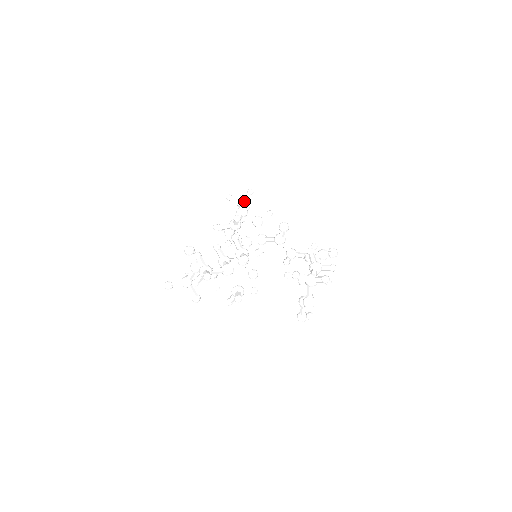
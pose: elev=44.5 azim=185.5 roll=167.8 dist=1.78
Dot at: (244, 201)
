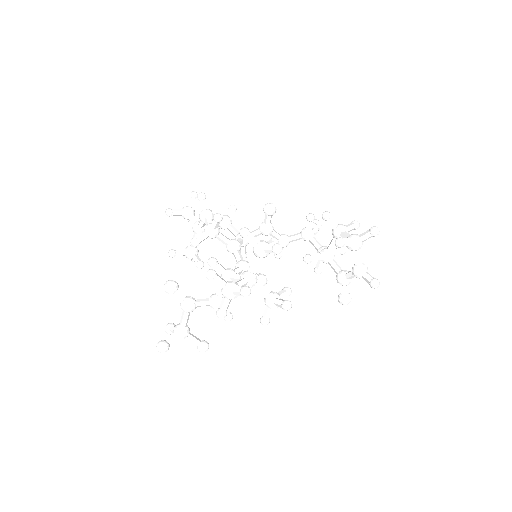
Dot at: (205, 200)
